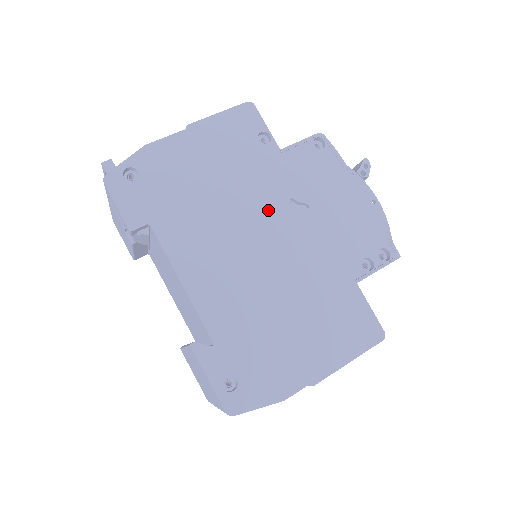
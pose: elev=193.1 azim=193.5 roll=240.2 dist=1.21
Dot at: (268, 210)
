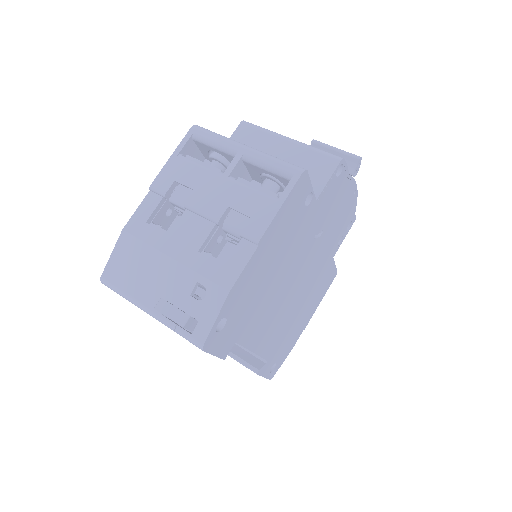
Dot at: (302, 258)
